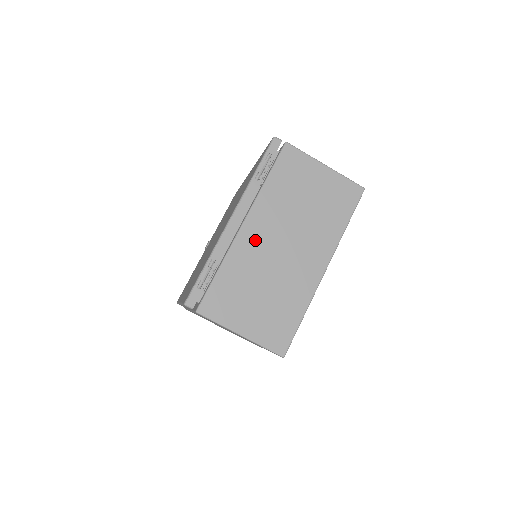
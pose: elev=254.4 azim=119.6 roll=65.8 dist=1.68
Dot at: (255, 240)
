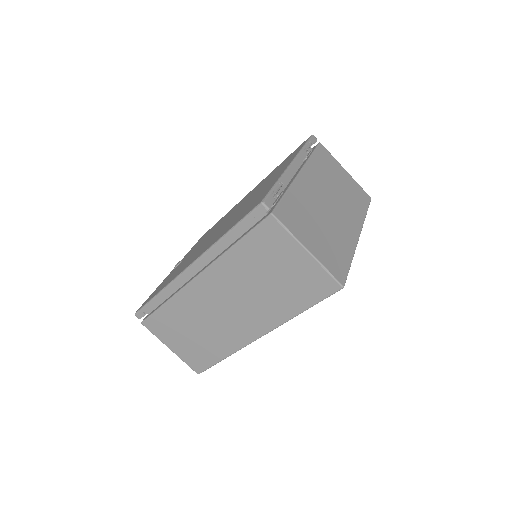
Dot at: (310, 188)
